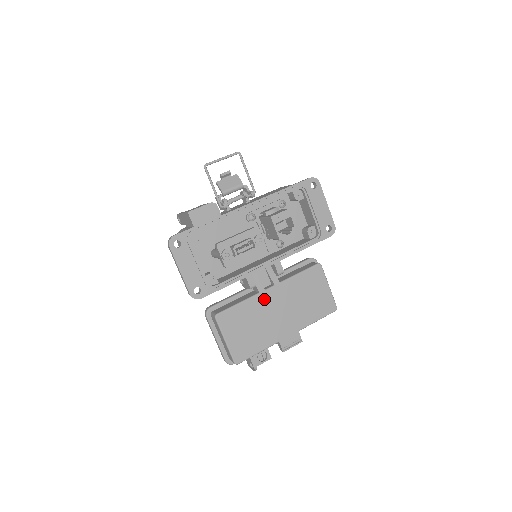
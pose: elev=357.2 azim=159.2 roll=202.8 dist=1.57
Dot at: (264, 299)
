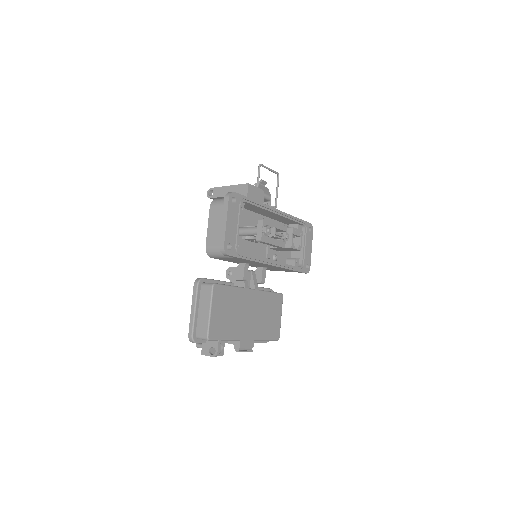
Dot at: (246, 295)
